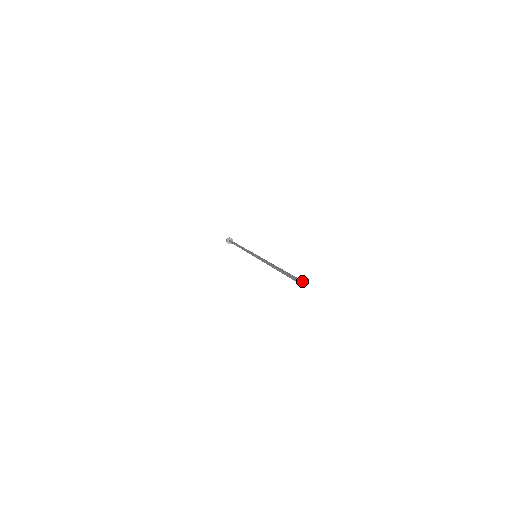
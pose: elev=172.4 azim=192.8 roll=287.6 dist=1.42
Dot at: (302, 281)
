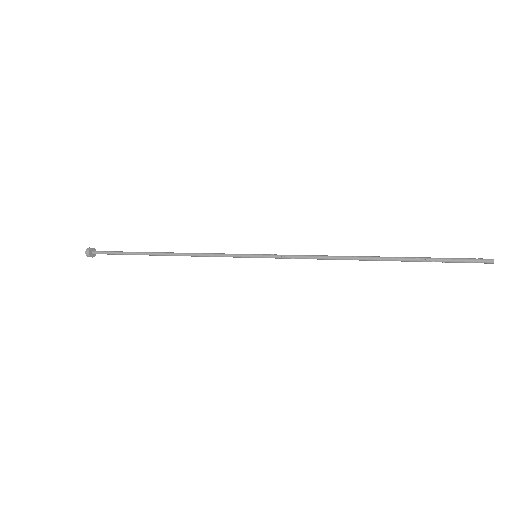
Dot at: (485, 260)
